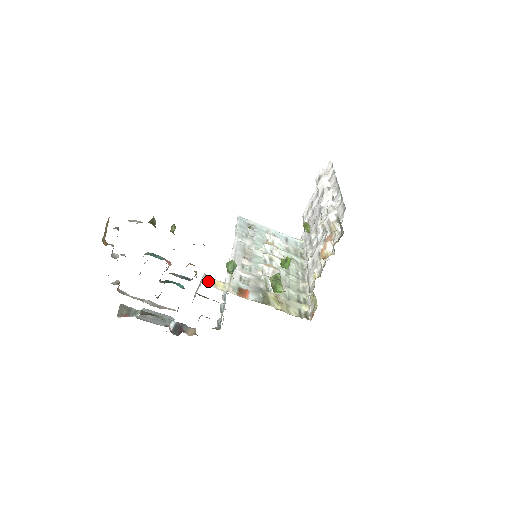
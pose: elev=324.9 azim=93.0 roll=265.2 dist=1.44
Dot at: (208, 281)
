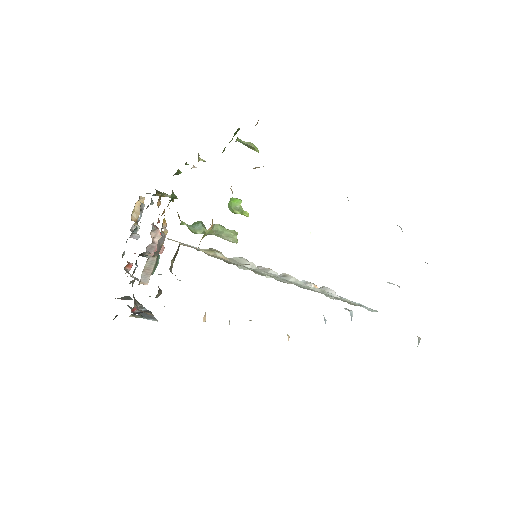
Dot at: (171, 239)
